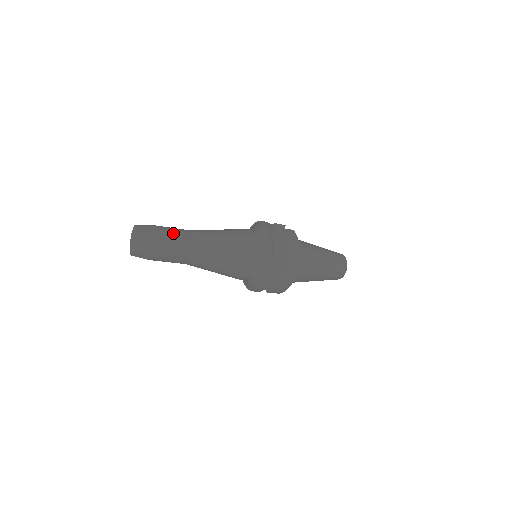
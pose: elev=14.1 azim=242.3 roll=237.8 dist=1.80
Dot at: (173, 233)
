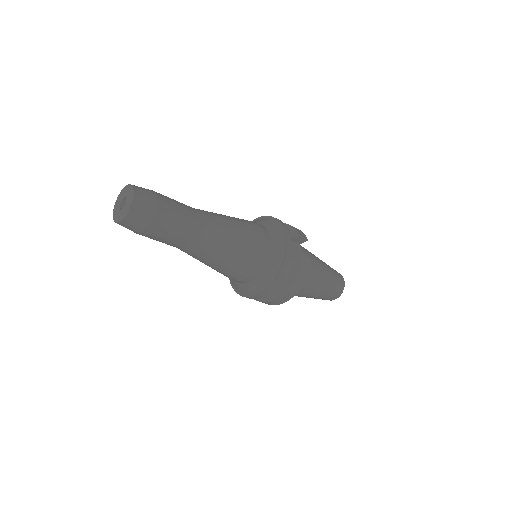
Dot at: (174, 220)
